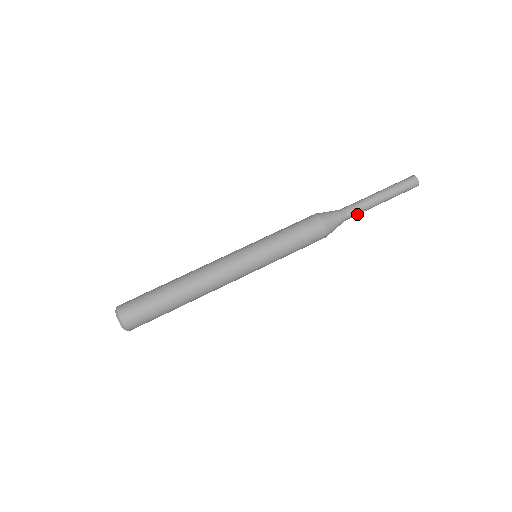
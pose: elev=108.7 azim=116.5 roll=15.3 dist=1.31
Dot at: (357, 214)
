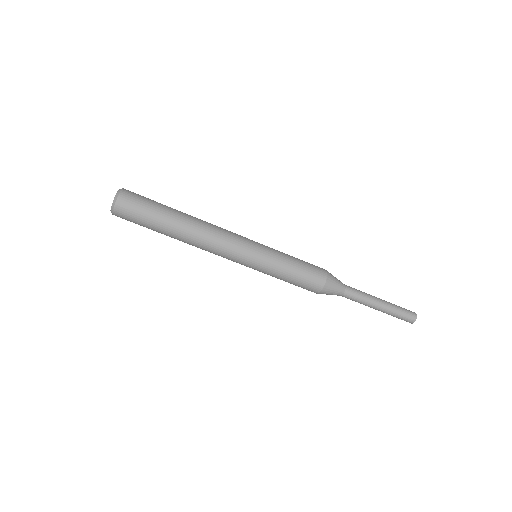
Dot at: occluded
